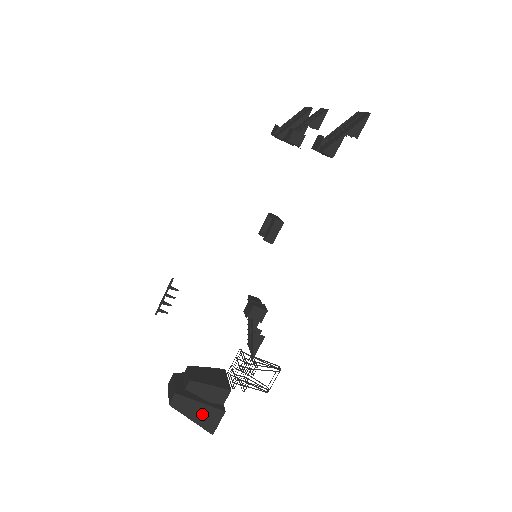
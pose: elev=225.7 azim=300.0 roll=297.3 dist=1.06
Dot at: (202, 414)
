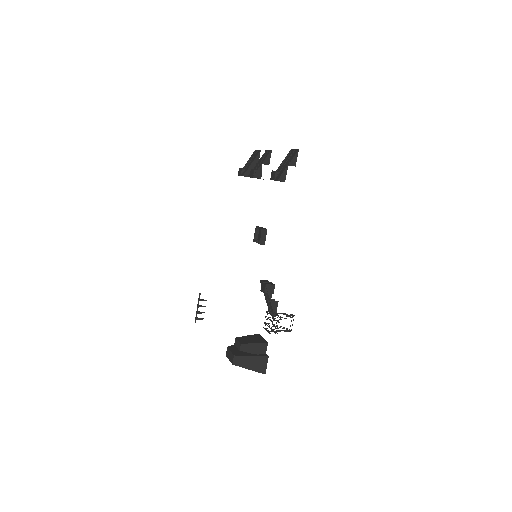
Dot at: (255, 363)
